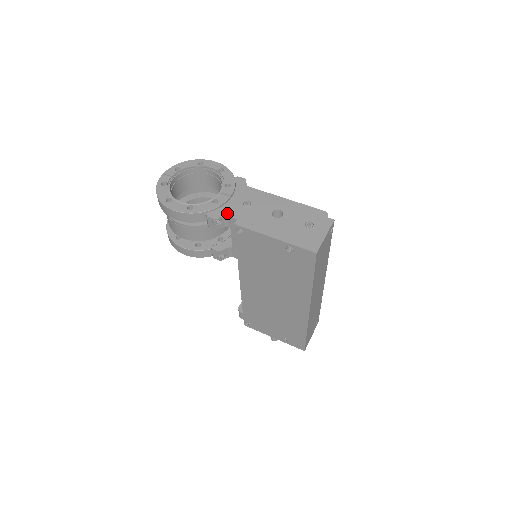
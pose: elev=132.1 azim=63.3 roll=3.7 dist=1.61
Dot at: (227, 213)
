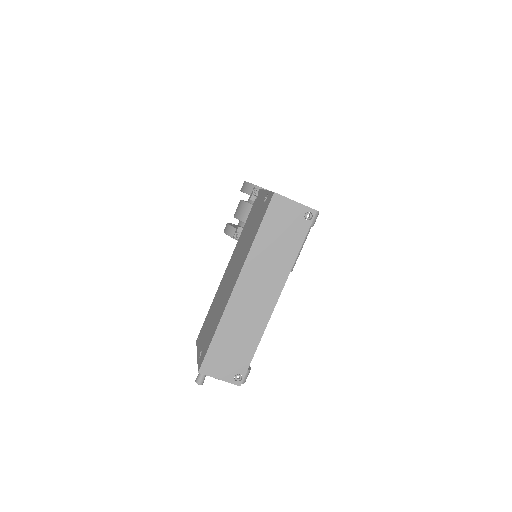
Dot at: occluded
